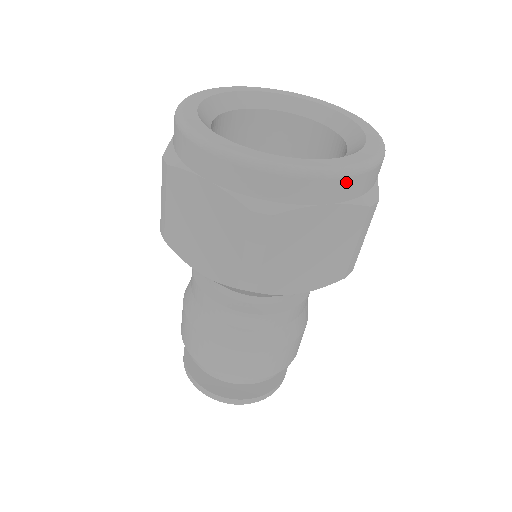
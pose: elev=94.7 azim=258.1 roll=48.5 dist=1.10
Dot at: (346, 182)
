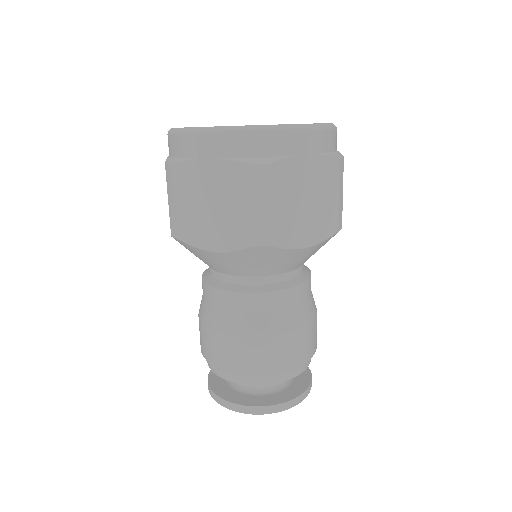
Dot at: (316, 135)
